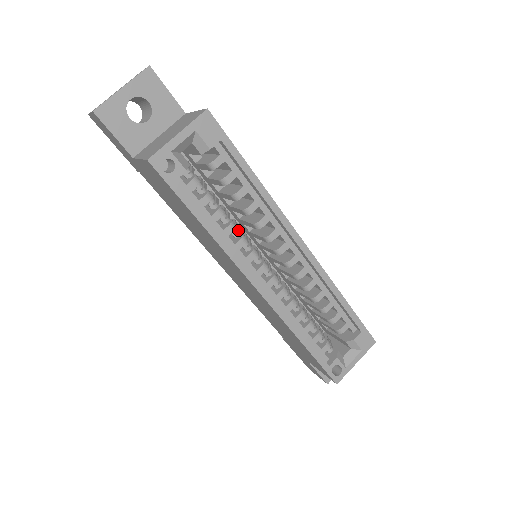
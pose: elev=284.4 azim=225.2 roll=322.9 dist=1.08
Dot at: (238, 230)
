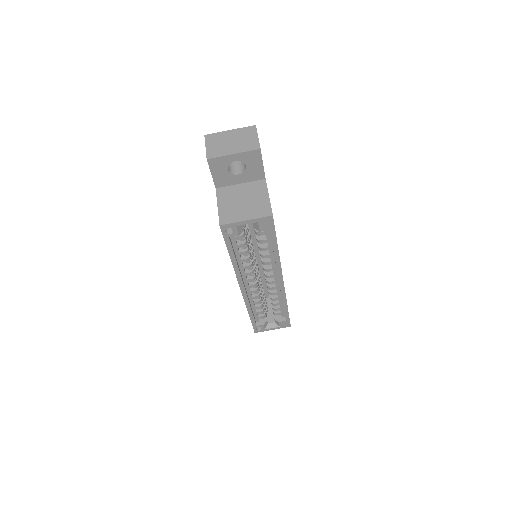
Dot at: (251, 259)
